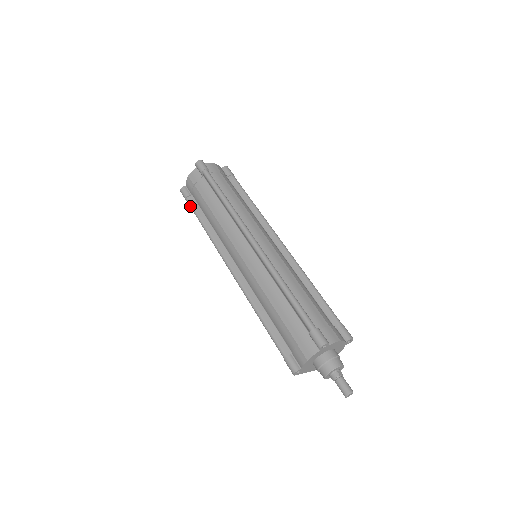
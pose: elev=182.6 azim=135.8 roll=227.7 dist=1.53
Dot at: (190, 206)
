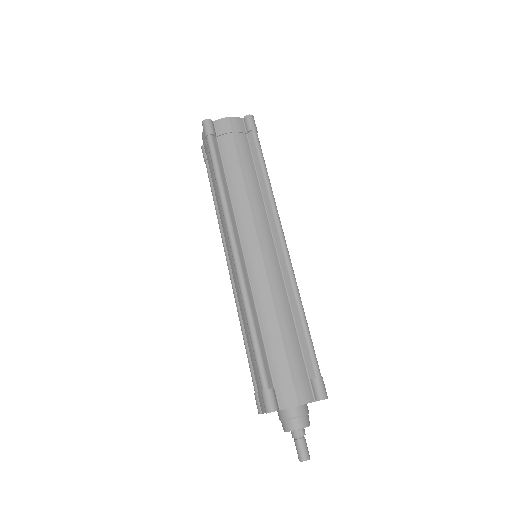
Dot at: occluded
